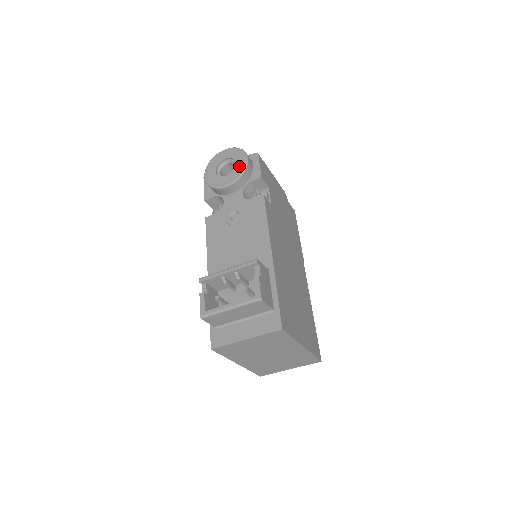
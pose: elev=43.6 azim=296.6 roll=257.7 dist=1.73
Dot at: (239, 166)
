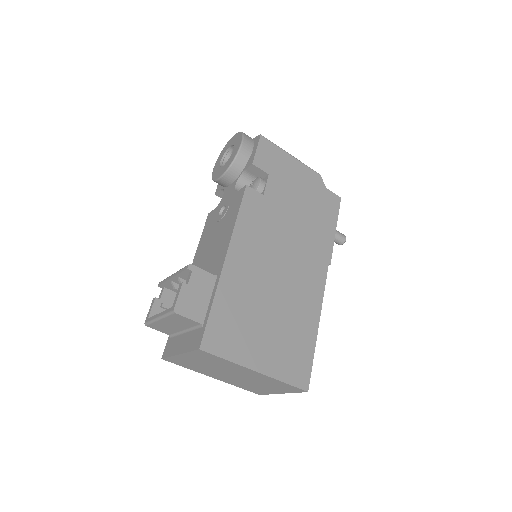
Dot at: (233, 153)
